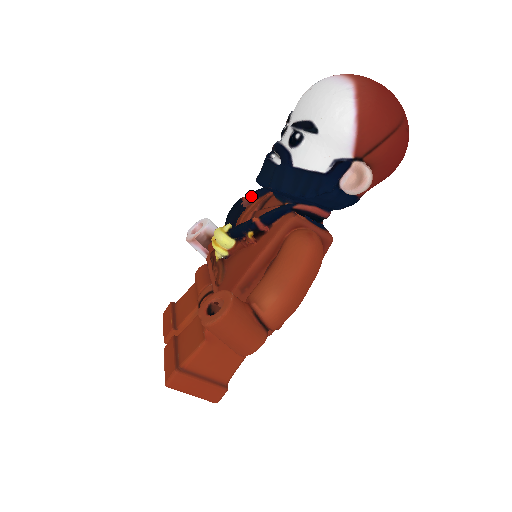
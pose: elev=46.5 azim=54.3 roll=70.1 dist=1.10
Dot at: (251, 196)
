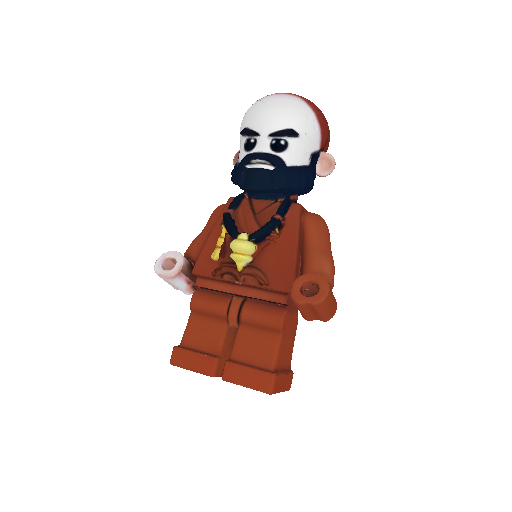
Dot at: (233, 208)
